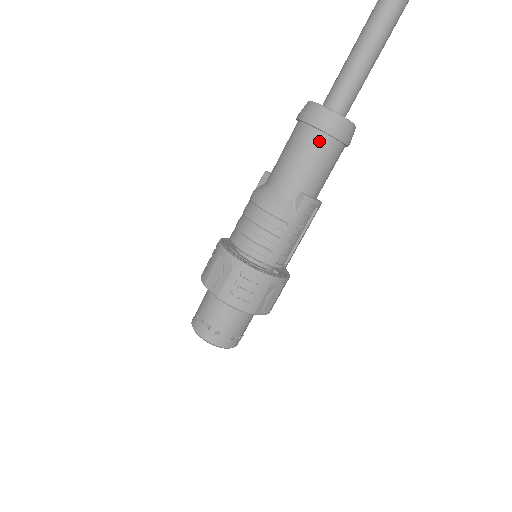
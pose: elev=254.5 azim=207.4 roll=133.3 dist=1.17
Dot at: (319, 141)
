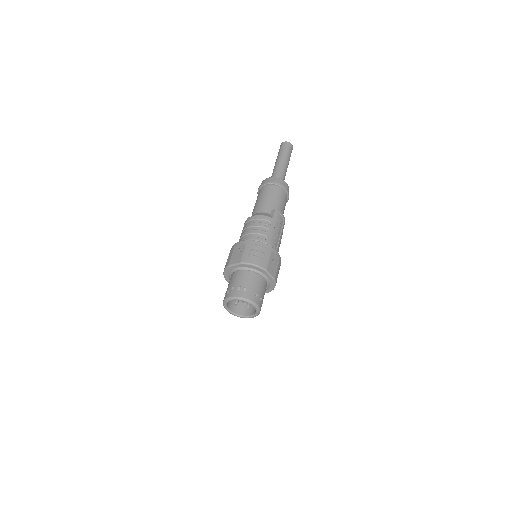
Dot at: (273, 189)
